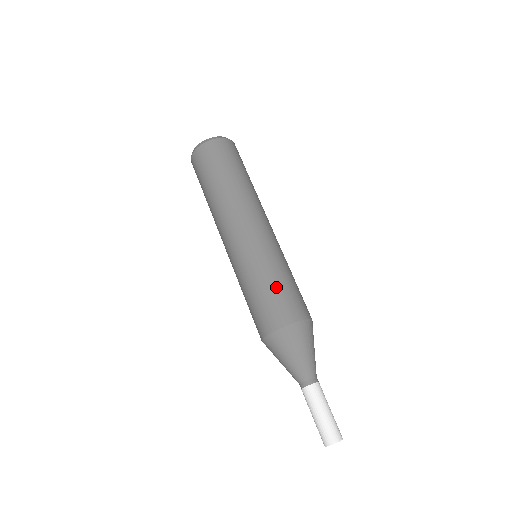
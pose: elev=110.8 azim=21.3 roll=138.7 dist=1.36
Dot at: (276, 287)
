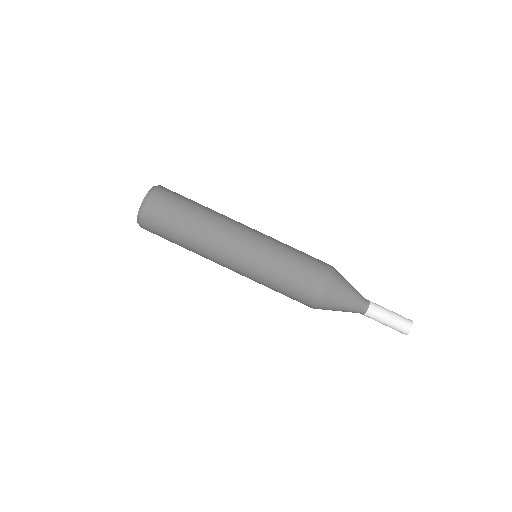
Dot at: (296, 269)
